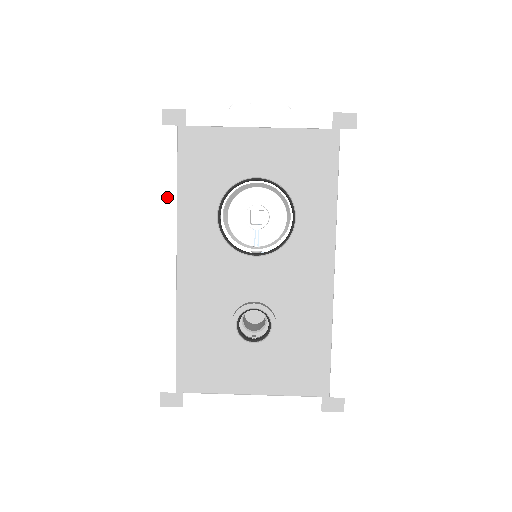
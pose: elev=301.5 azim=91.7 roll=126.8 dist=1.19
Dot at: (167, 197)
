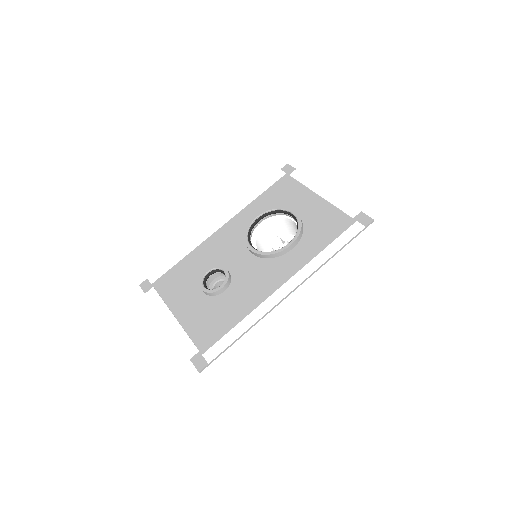
Dot at: (249, 198)
